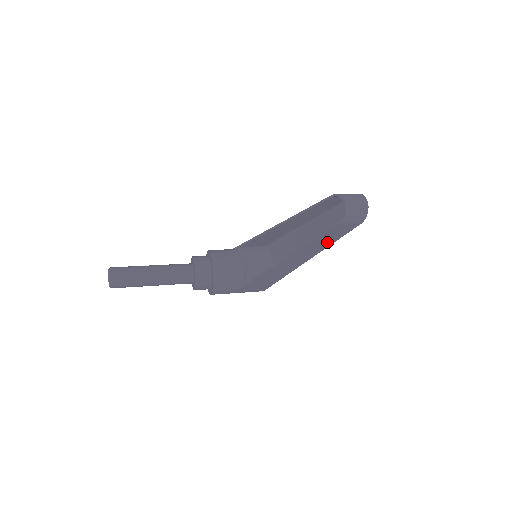
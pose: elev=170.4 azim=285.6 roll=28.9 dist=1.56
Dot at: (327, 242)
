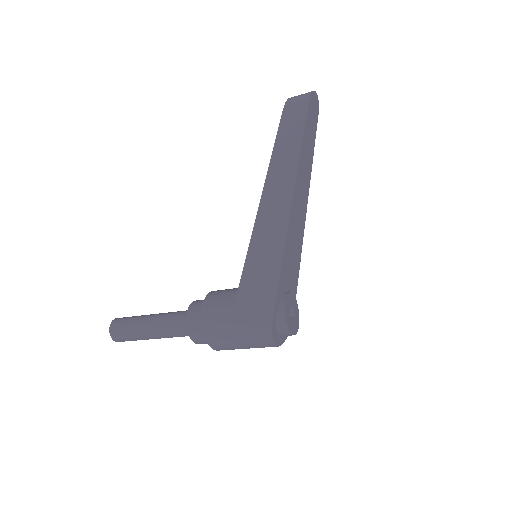
Dot at: (292, 149)
